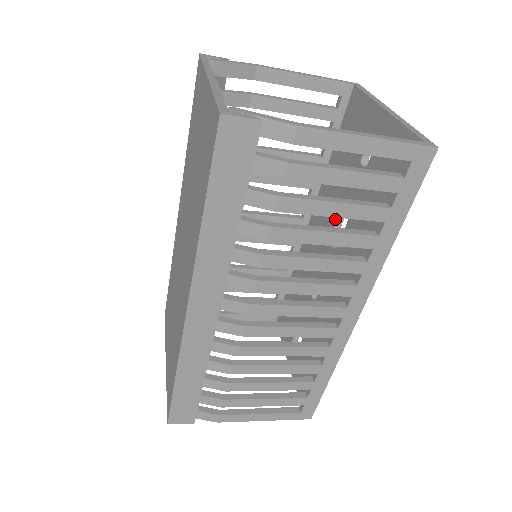
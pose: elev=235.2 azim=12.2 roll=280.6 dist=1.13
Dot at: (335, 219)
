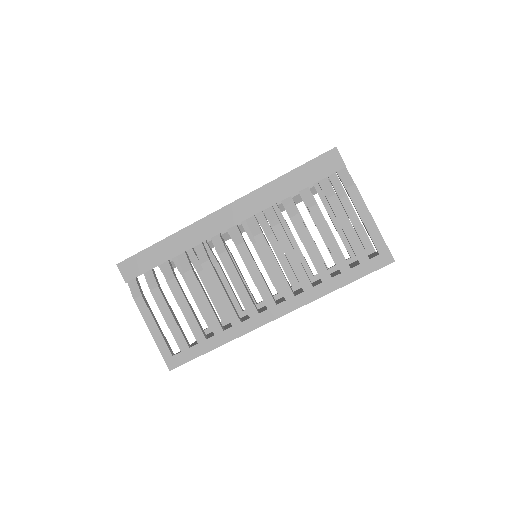
Dot at: occluded
